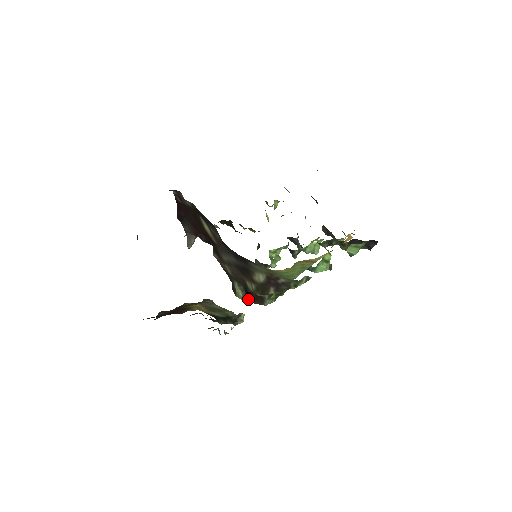
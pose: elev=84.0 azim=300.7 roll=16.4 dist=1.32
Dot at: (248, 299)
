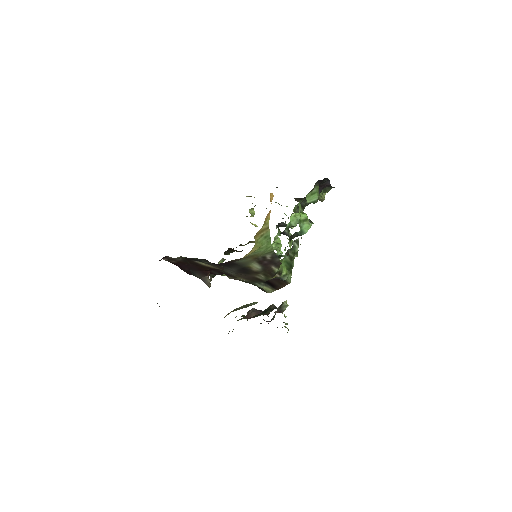
Dot at: (275, 288)
